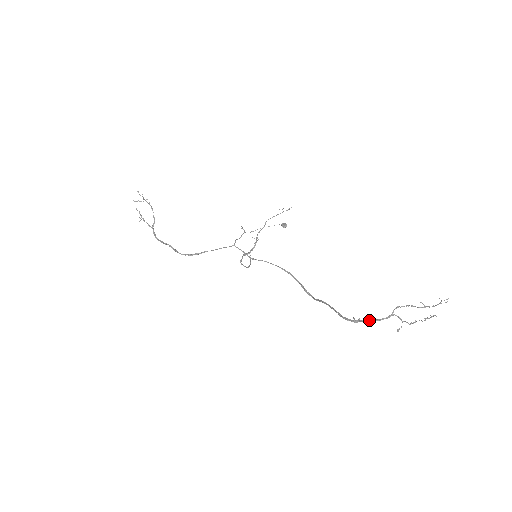
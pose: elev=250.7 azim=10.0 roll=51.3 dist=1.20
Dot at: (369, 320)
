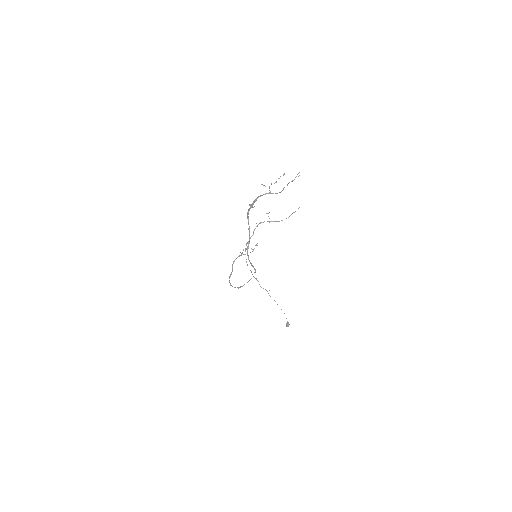
Dot at: occluded
